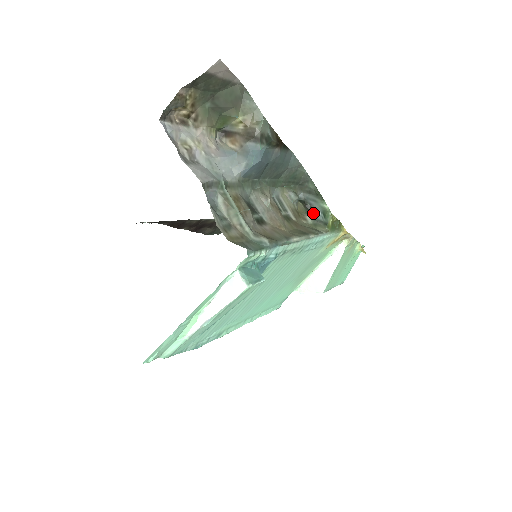
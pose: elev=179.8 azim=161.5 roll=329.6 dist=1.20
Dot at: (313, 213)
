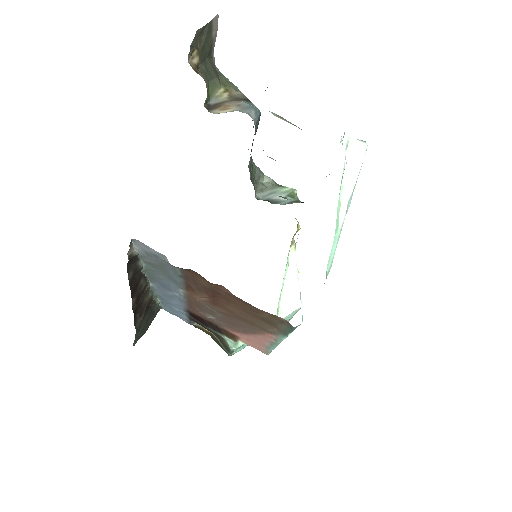
Dot at: (278, 203)
